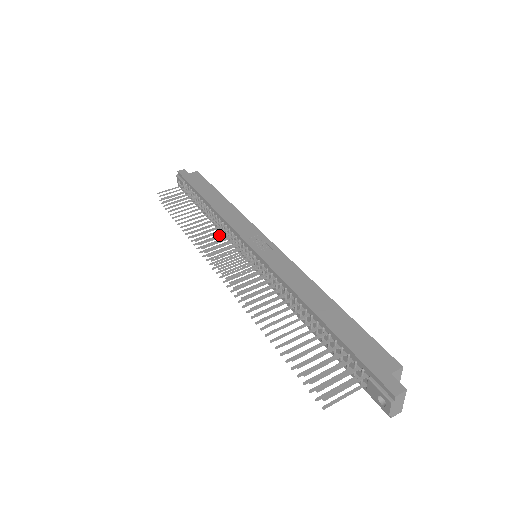
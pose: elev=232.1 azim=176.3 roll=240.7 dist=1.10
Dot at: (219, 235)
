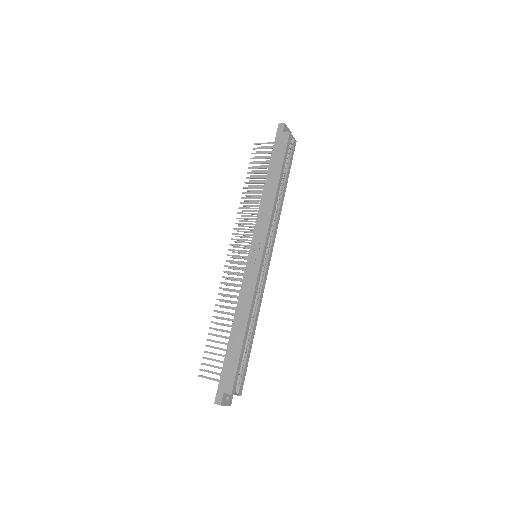
Dot at: occluded
